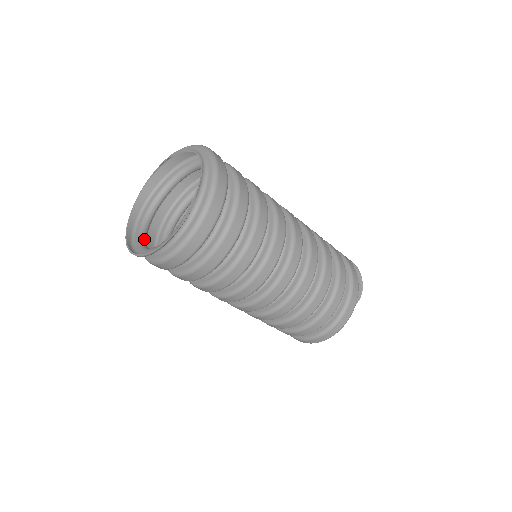
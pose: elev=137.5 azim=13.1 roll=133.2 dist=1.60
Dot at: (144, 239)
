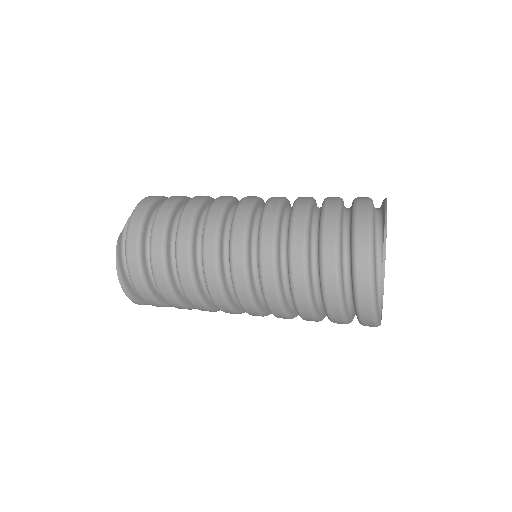
Dot at: occluded
